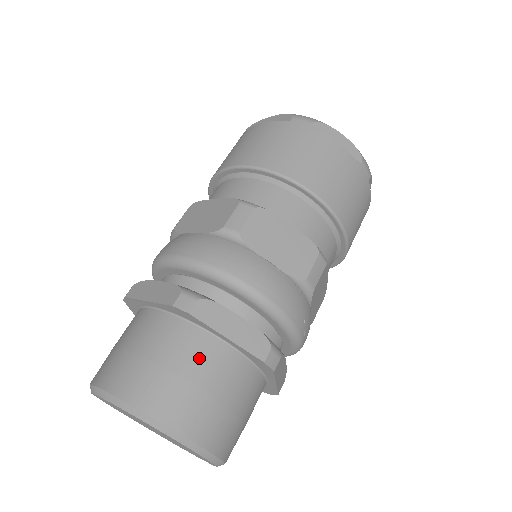
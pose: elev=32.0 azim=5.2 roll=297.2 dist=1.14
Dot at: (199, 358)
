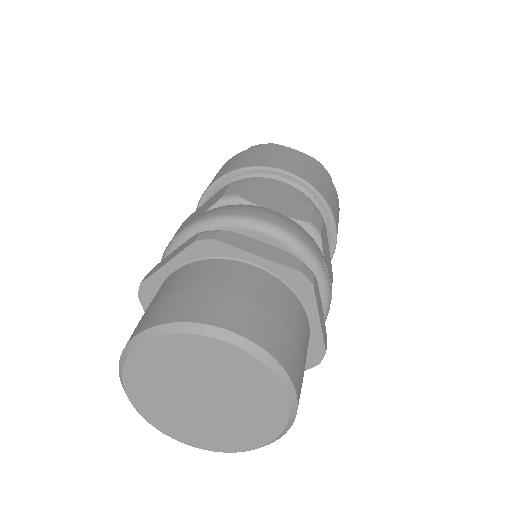
Dot at: (235, 277)
